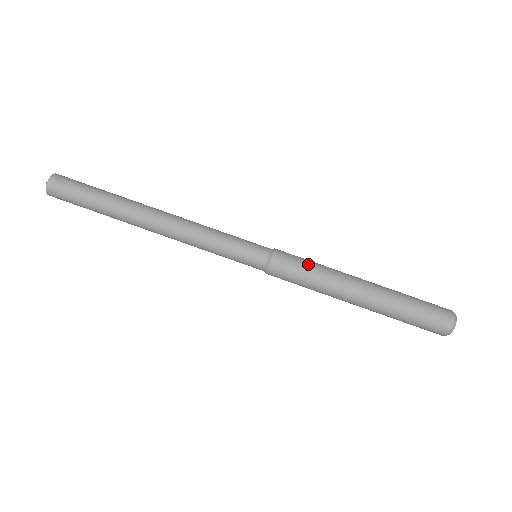
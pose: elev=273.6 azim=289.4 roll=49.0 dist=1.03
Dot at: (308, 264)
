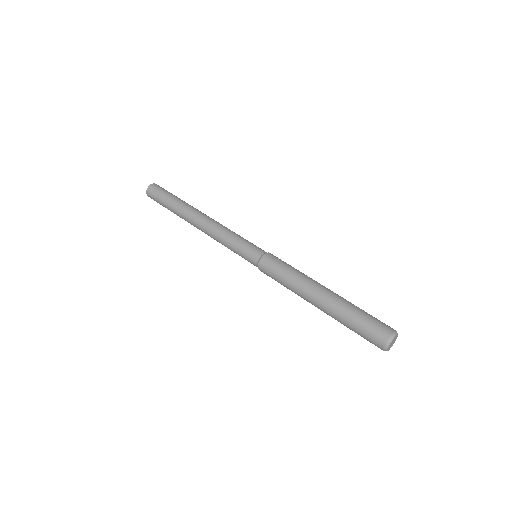
Dot at: (286, 267)
